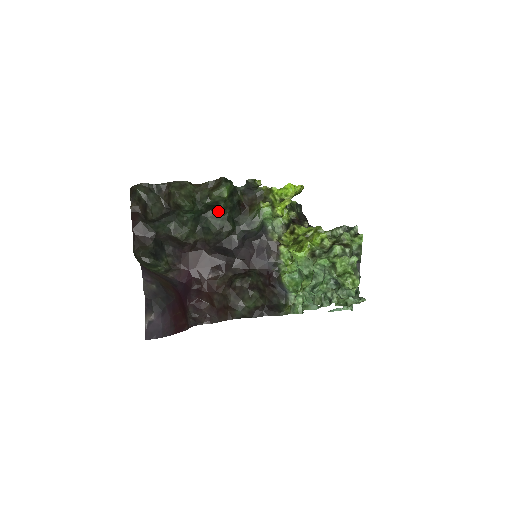
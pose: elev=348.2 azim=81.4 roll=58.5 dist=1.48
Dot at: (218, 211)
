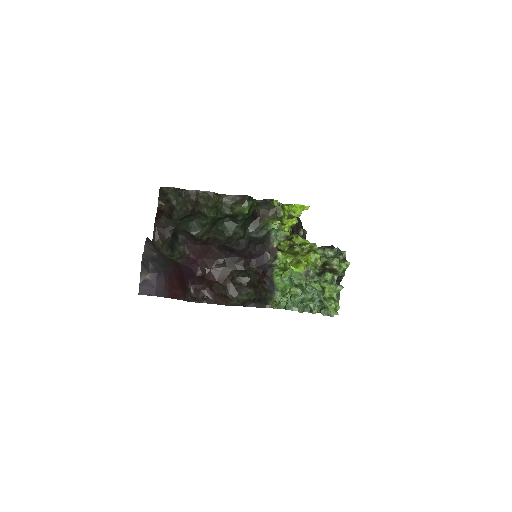
Dot at: (235, 220)
